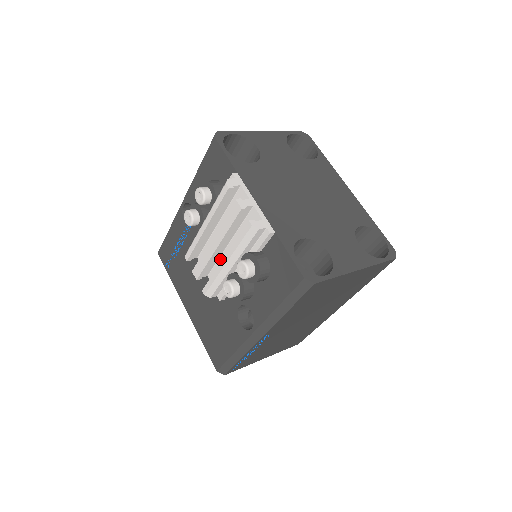
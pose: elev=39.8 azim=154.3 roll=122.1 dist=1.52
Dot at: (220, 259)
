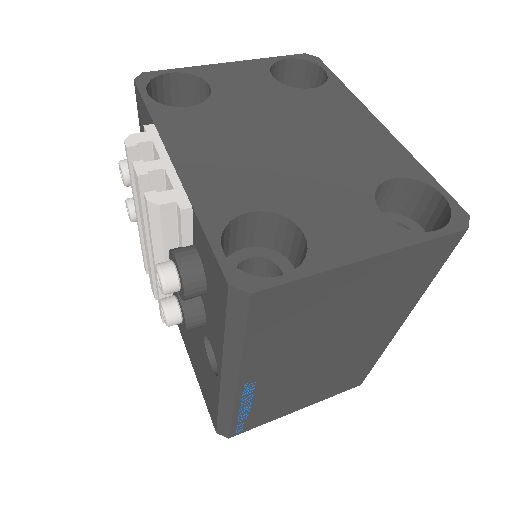
Dot at: occluded
